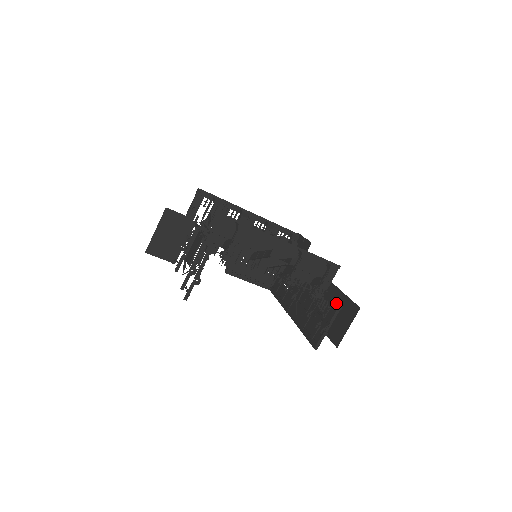
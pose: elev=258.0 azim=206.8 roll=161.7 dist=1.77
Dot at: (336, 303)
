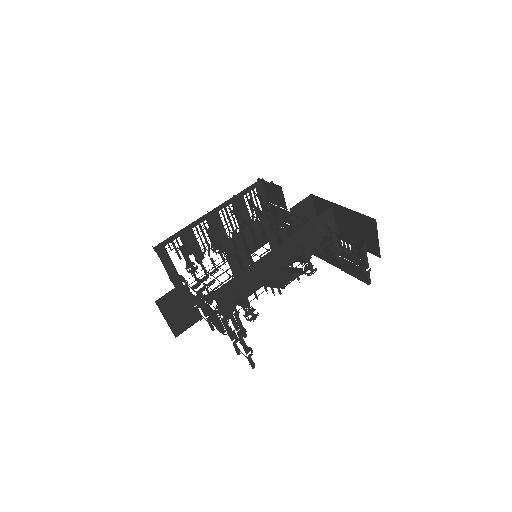
Dot at: (358, 245)
